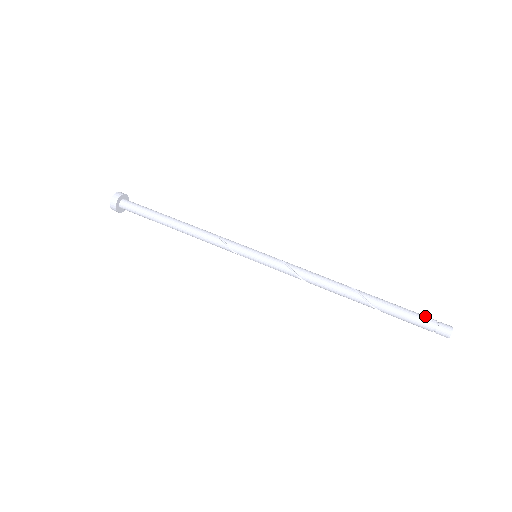
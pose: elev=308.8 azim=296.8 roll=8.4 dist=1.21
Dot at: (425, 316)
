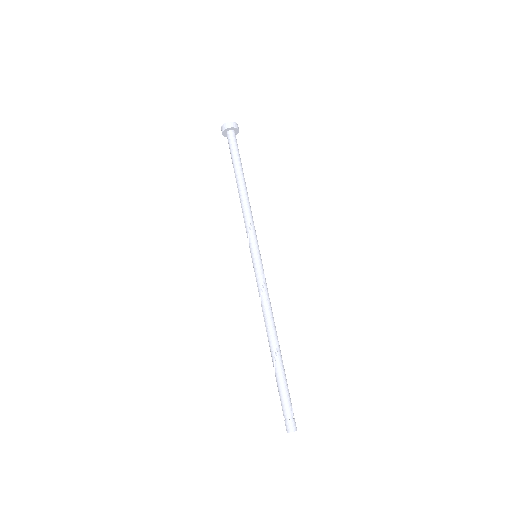
Dot at: occluded
